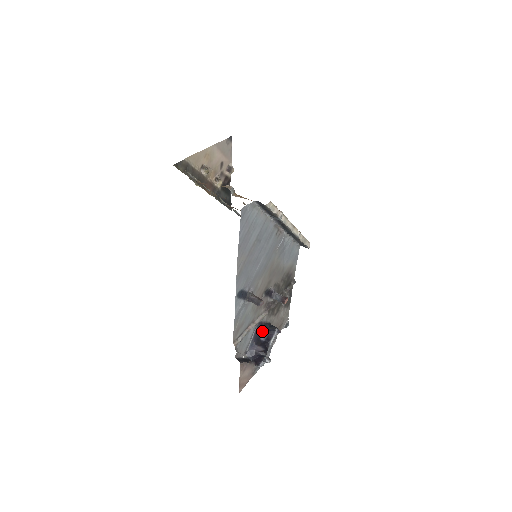
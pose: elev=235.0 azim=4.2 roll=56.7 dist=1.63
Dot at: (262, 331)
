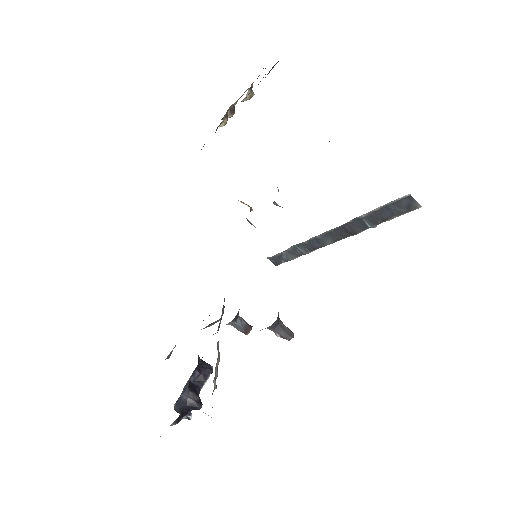
Dot at: (197, 367)
